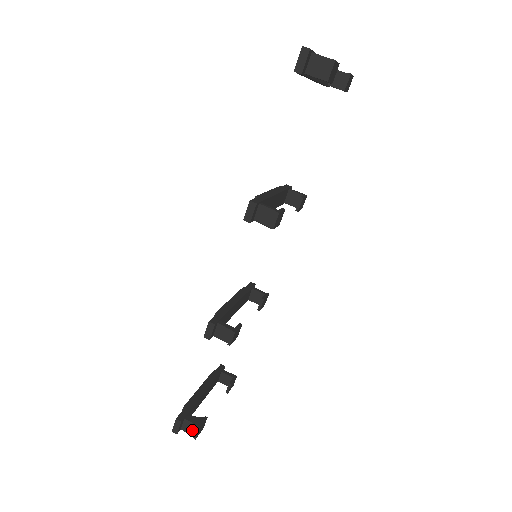
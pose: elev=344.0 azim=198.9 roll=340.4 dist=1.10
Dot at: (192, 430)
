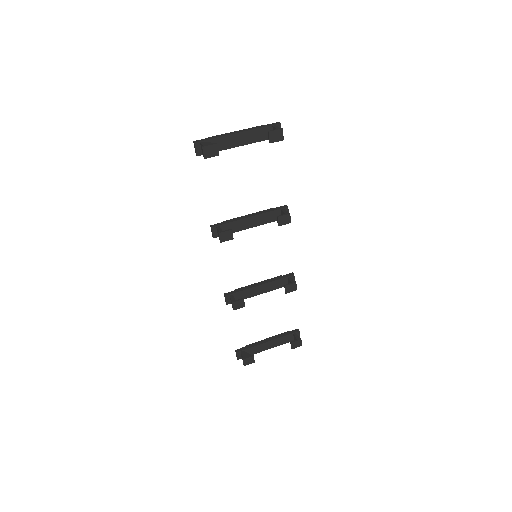
Dot at: occluded
